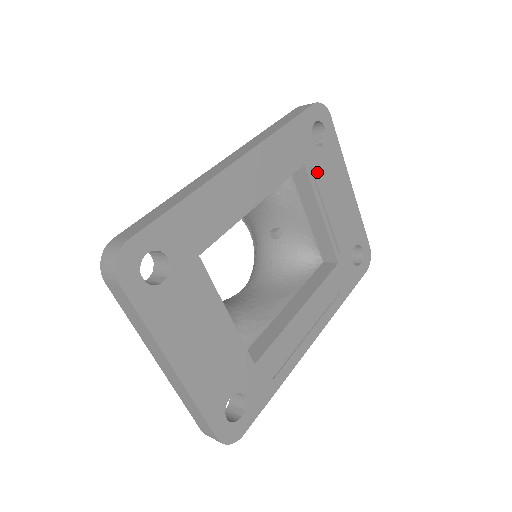
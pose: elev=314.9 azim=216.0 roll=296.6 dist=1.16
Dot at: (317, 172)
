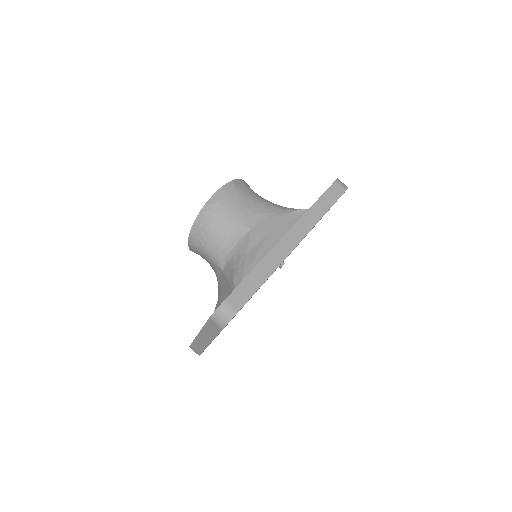
Dot at: occluded
